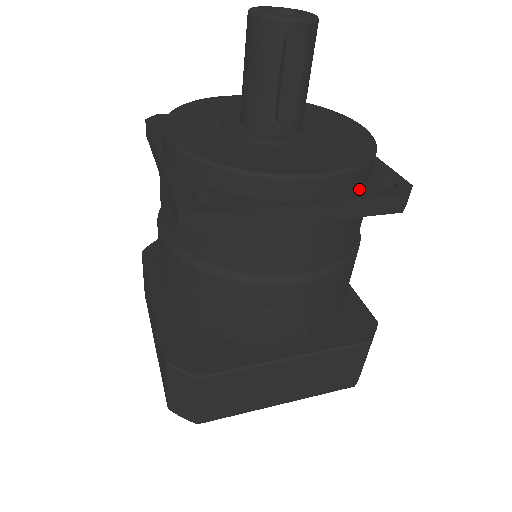
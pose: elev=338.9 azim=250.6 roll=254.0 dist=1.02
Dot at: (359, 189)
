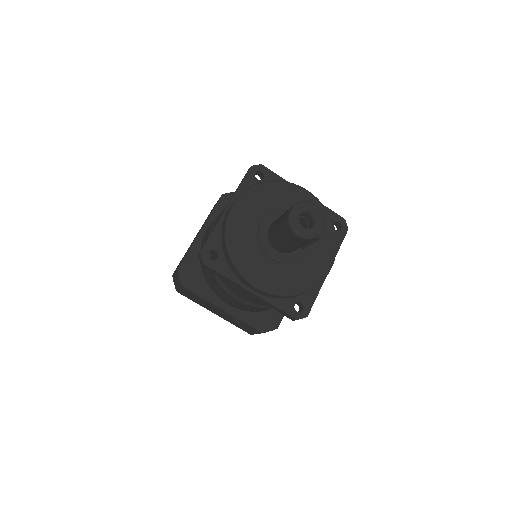
Dot at: occluded
